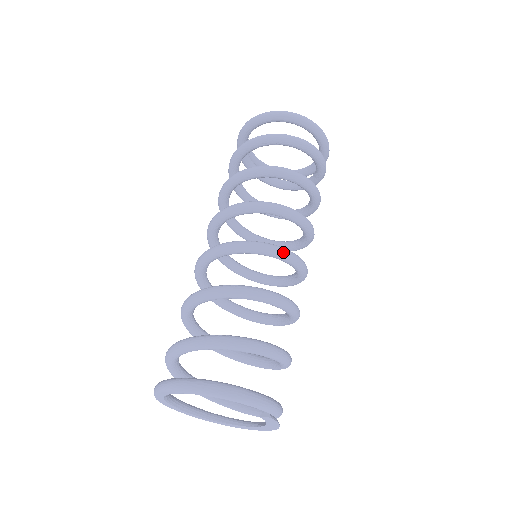
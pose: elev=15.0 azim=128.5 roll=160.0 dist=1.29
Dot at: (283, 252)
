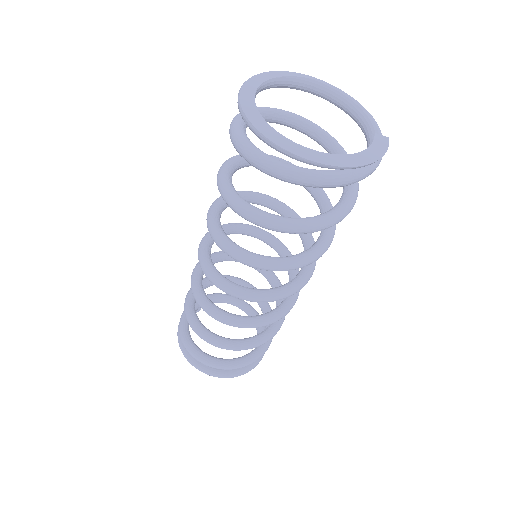
Dot at: (313, 239)
